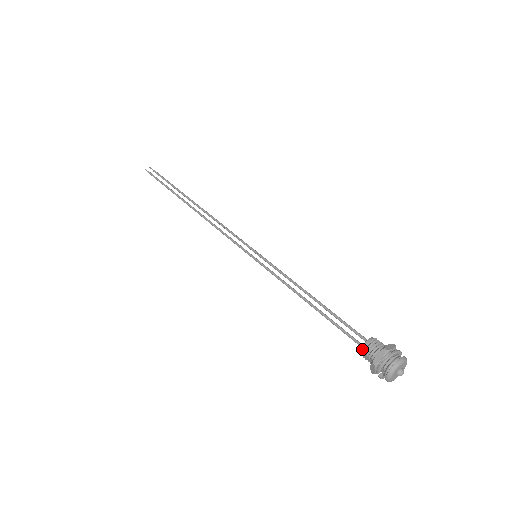
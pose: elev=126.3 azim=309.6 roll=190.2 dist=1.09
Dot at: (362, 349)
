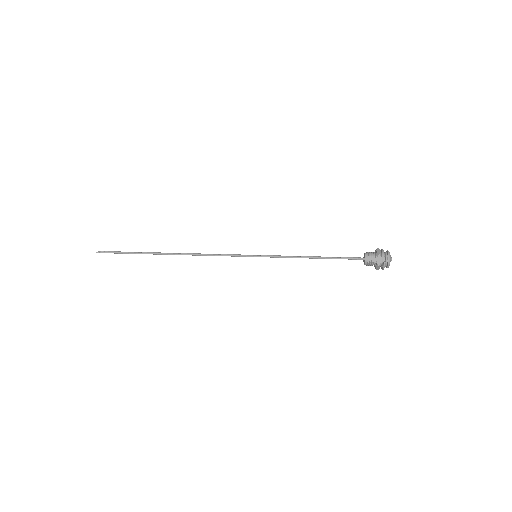
Dot at: (366, 256)
